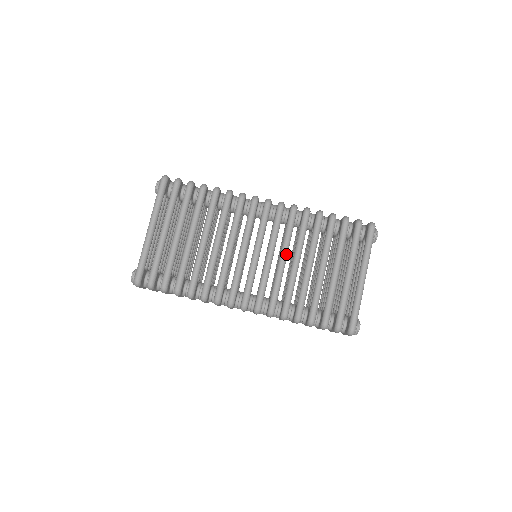
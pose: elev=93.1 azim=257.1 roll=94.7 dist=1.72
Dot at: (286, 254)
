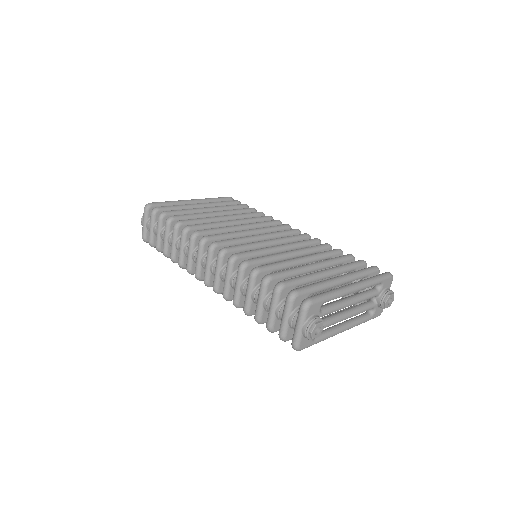
Dot at: (286, 246)
